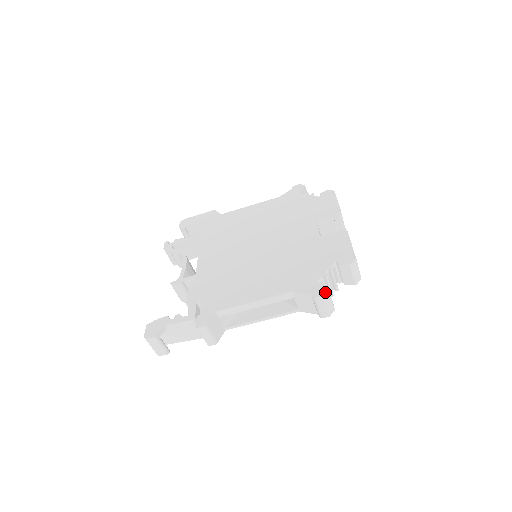
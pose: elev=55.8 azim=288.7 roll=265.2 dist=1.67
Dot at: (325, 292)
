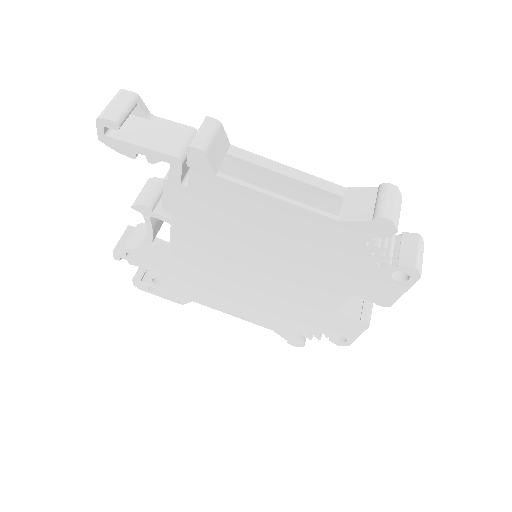
Dot at: occluded
